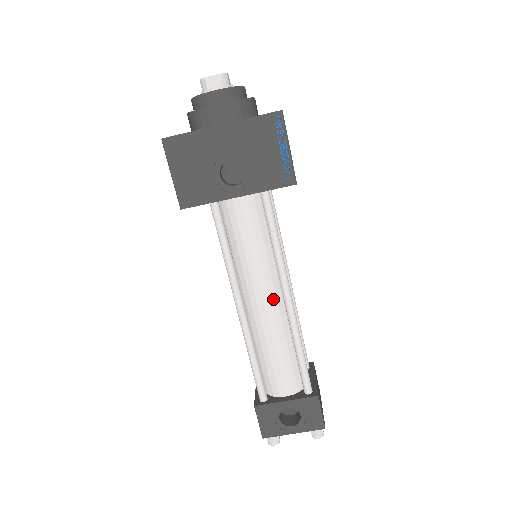
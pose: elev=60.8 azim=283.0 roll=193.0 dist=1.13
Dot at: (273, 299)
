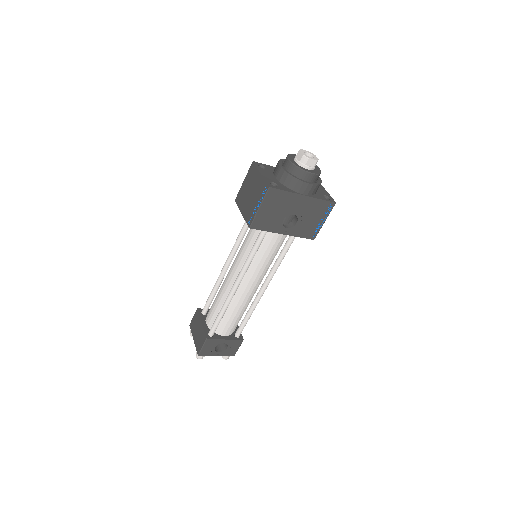
Dot at: (256, 287)
